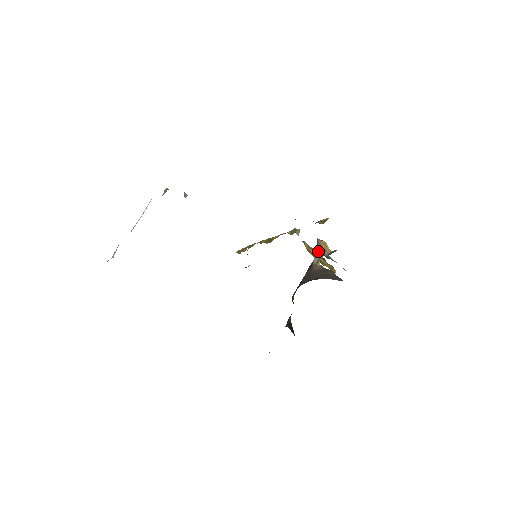
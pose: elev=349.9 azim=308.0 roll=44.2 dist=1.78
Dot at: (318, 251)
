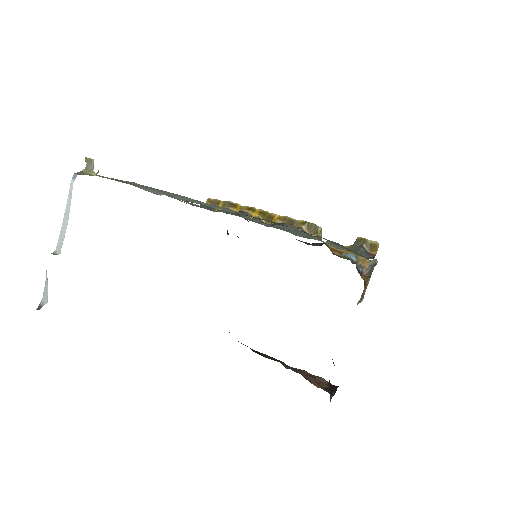
Dot at: occluded
